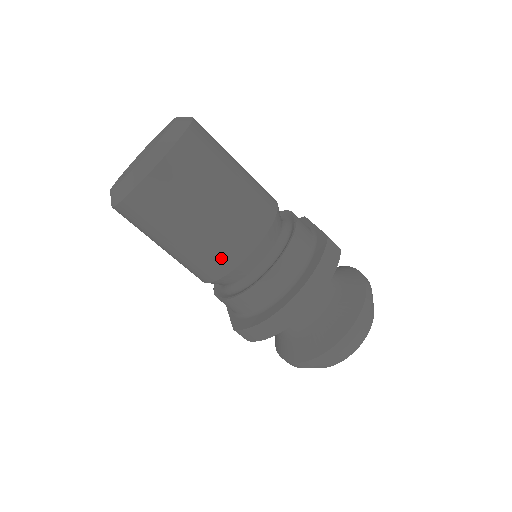
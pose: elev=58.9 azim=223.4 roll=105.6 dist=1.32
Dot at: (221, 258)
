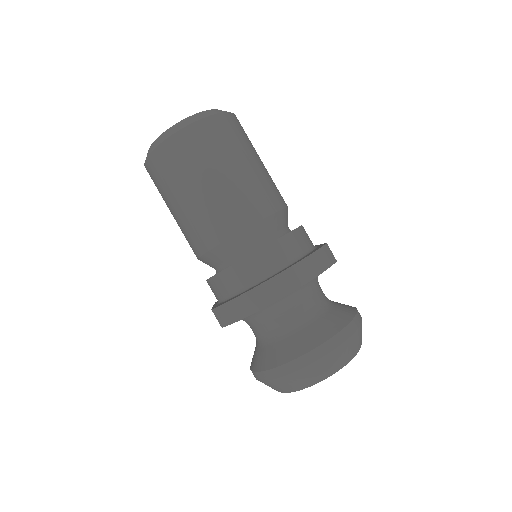
Dot at: (220, 223)
